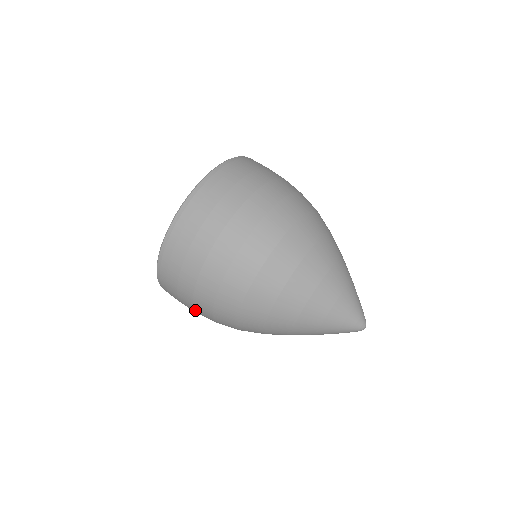
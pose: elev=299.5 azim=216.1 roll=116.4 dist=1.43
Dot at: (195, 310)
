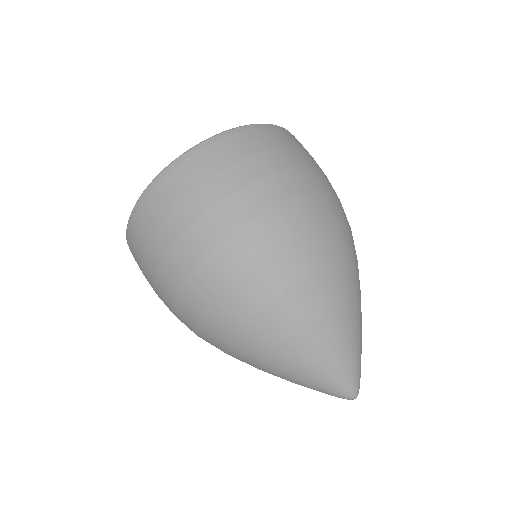
Dot at: (157, 273)
